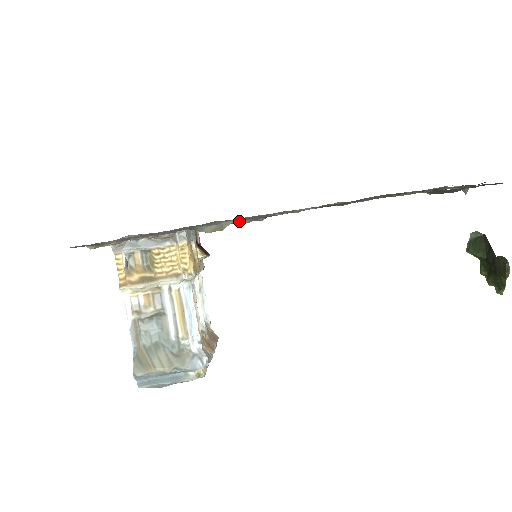
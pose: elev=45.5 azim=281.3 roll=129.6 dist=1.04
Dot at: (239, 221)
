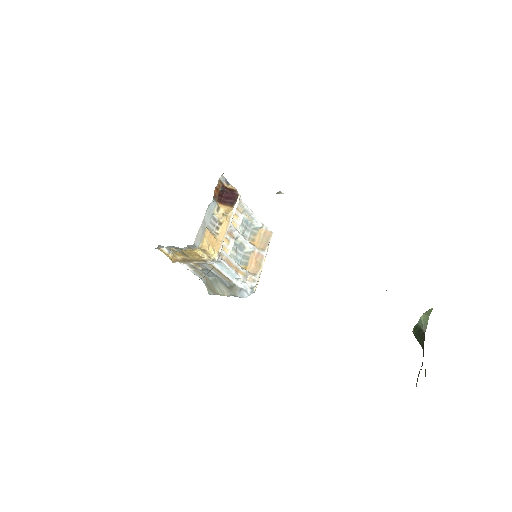
Dot at: occluded
